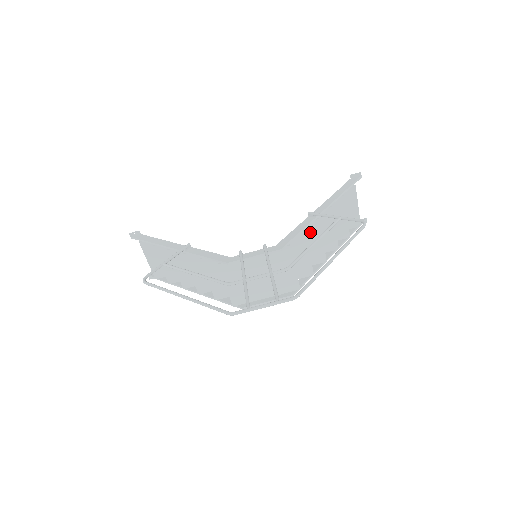
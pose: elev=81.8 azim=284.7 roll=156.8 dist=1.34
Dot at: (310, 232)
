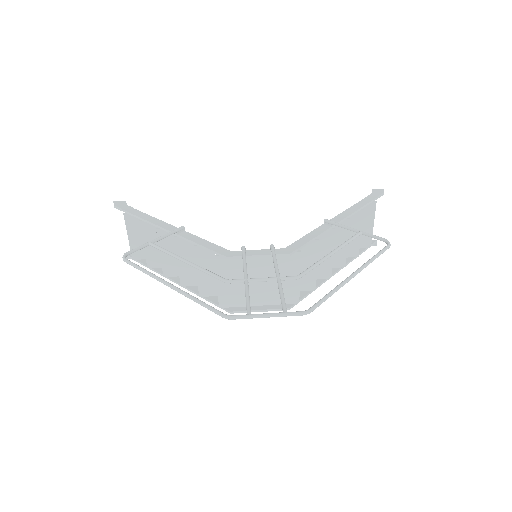
Dot at: (322, 242)
